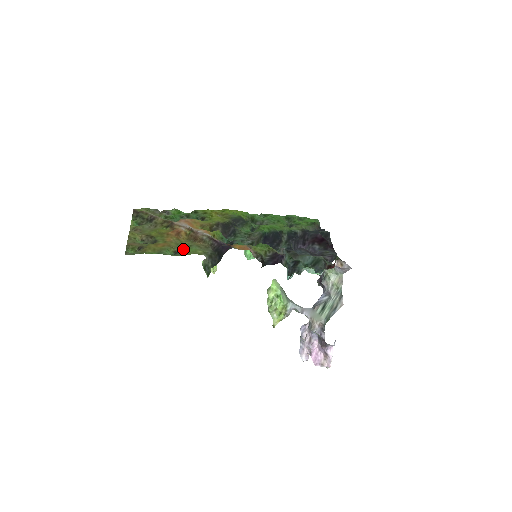
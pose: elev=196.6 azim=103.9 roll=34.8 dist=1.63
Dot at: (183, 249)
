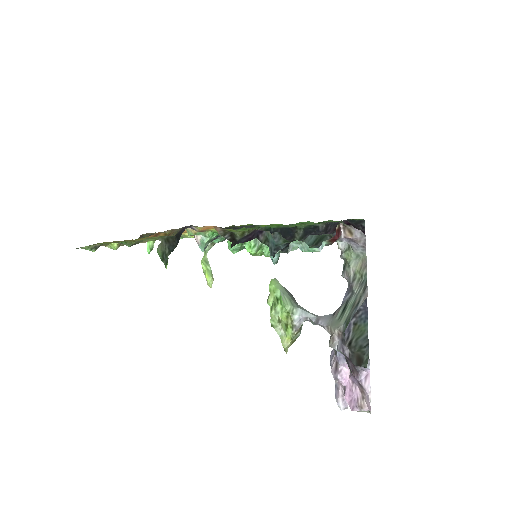
Dot at: (143, 240)
